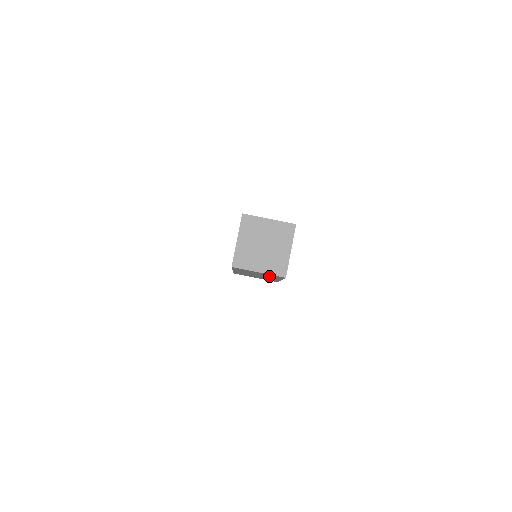
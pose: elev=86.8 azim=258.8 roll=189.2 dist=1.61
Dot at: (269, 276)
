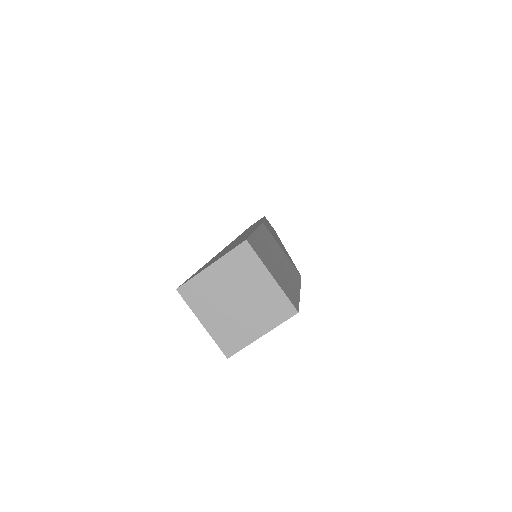
Dot at: occluded
